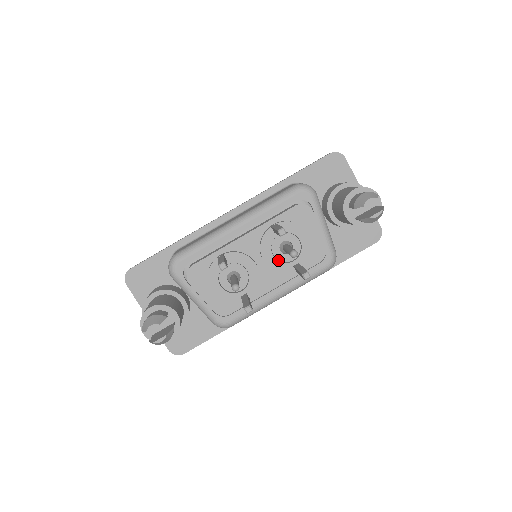
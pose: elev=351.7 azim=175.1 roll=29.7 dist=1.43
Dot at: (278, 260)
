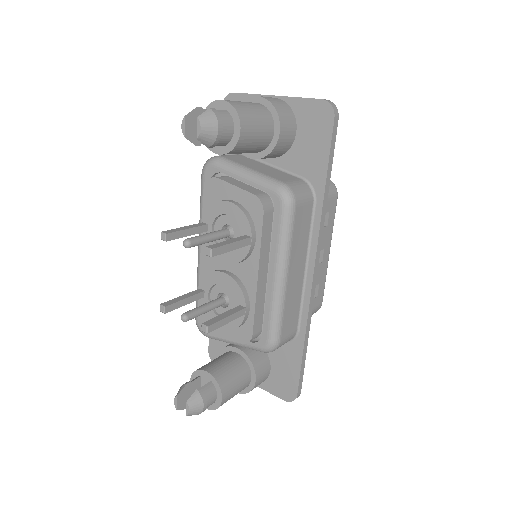
Dot at: (235, 250)
